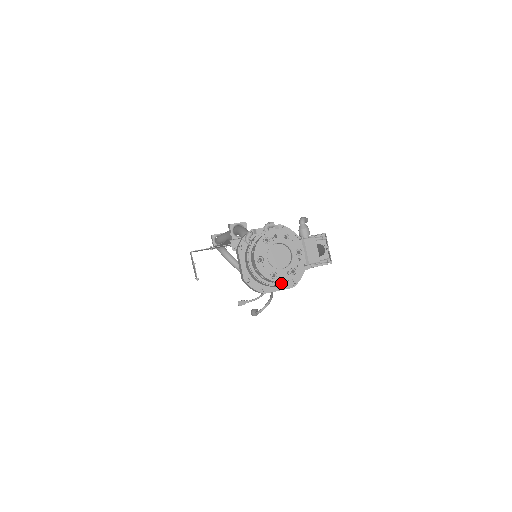
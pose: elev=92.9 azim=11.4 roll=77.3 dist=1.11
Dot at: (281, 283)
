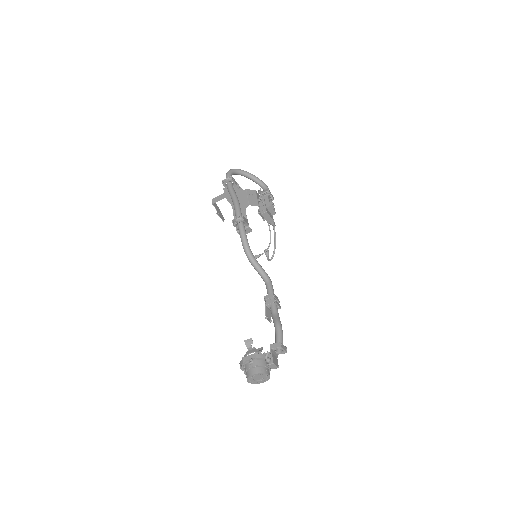
Dot at: (262, 382)
